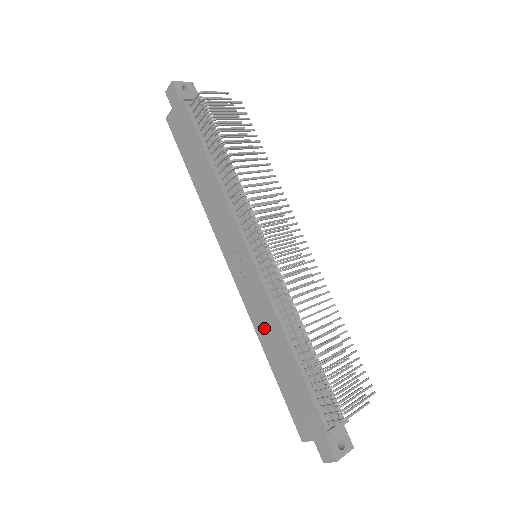
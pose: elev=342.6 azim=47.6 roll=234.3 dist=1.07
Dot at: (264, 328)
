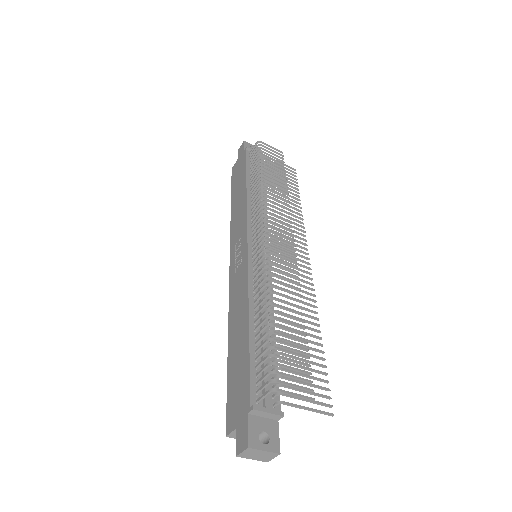
Dot at: (236, 310)
